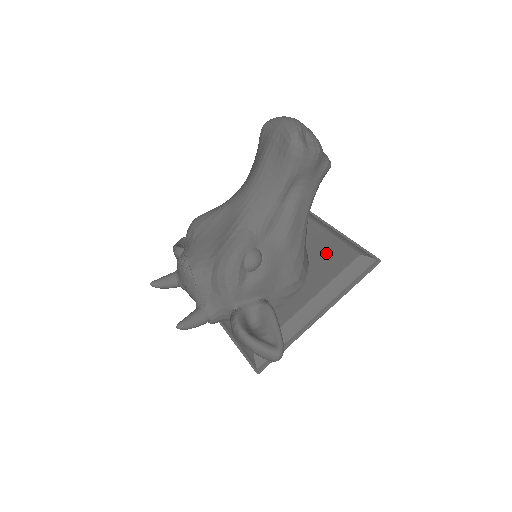
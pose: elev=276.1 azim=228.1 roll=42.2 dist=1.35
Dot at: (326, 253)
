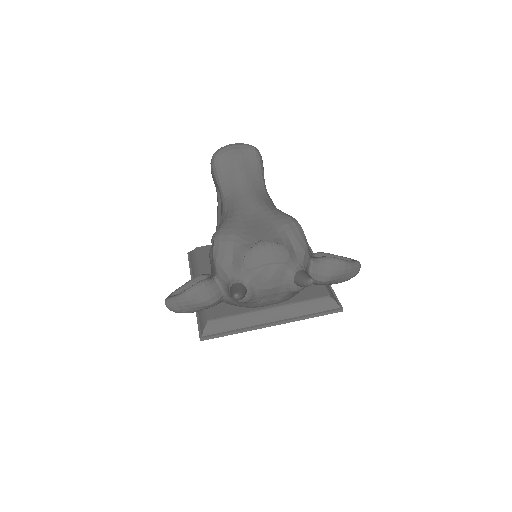
Dot at: occluded
